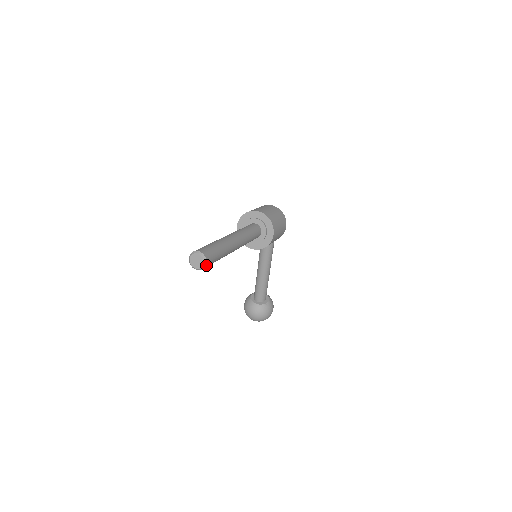
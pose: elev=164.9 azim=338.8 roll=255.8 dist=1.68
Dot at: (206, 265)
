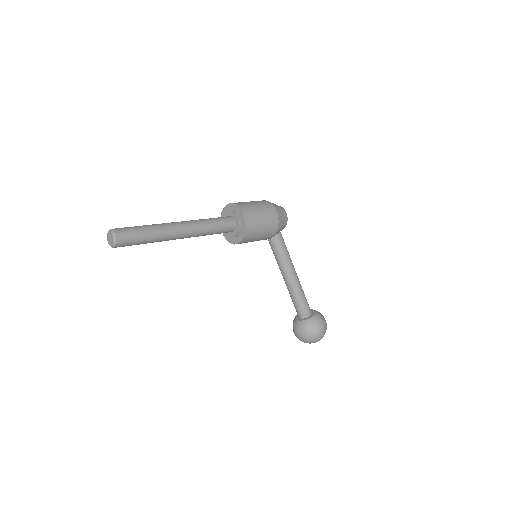
Dot at: (117, 240)
